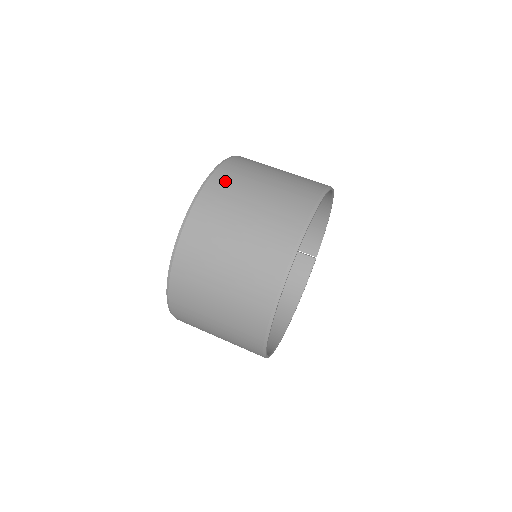
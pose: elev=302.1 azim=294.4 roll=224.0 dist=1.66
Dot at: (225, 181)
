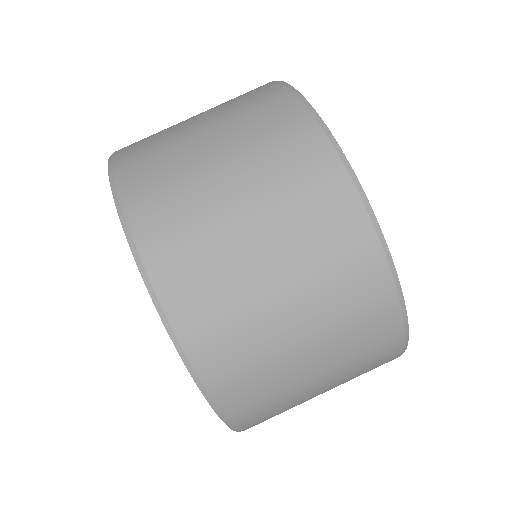
Dot at: (137, 148)
